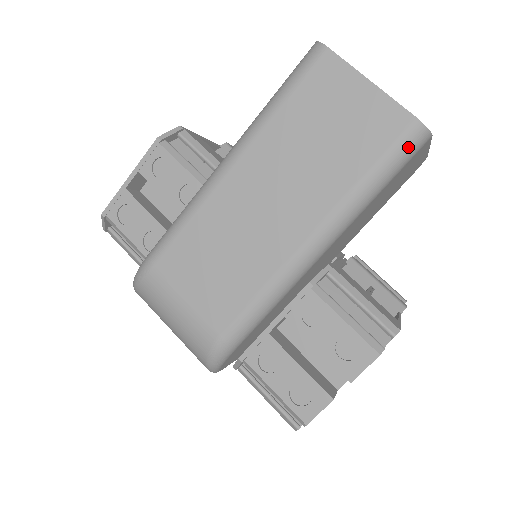
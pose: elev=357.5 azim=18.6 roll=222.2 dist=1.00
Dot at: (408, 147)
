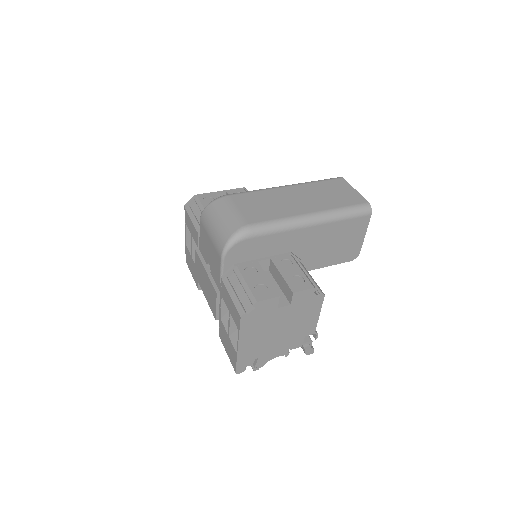
Dot at: (362, 209)
